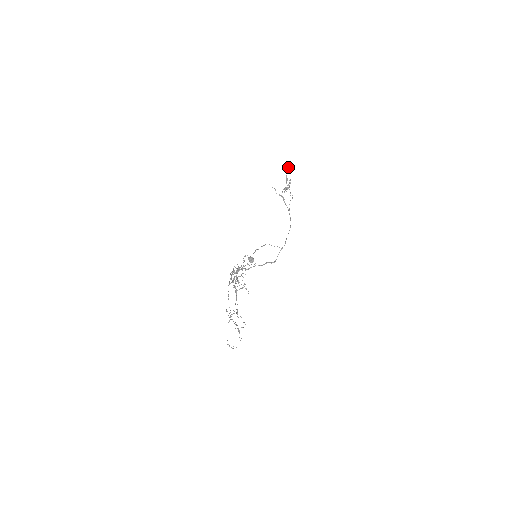
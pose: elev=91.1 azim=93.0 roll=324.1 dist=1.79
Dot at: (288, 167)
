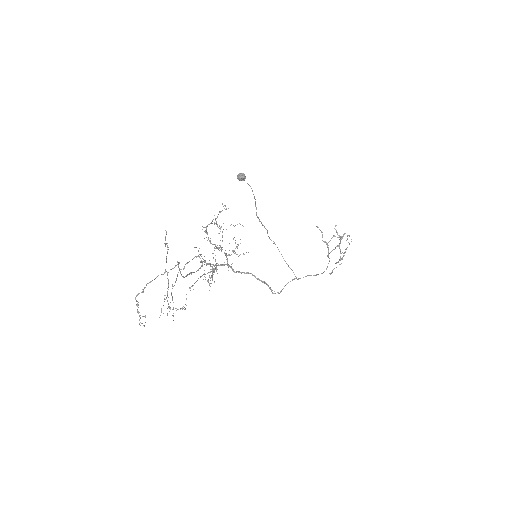
Dot at: occluded
